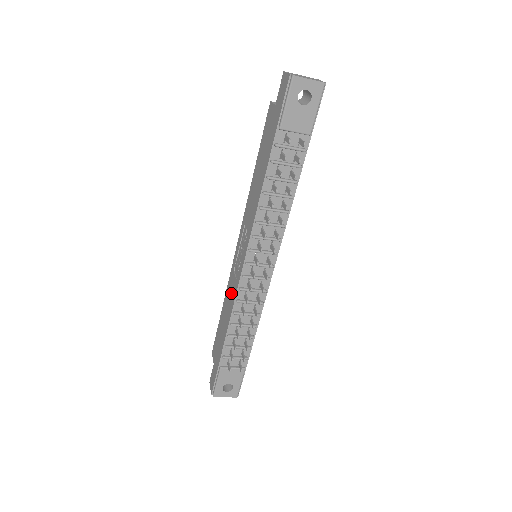
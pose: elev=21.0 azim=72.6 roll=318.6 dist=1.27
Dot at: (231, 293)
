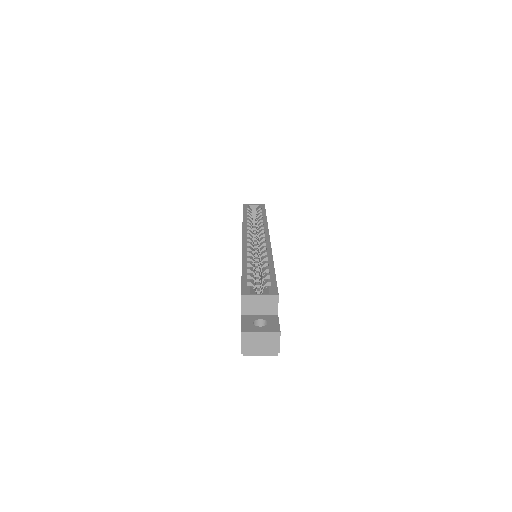
Dot at: occluded
